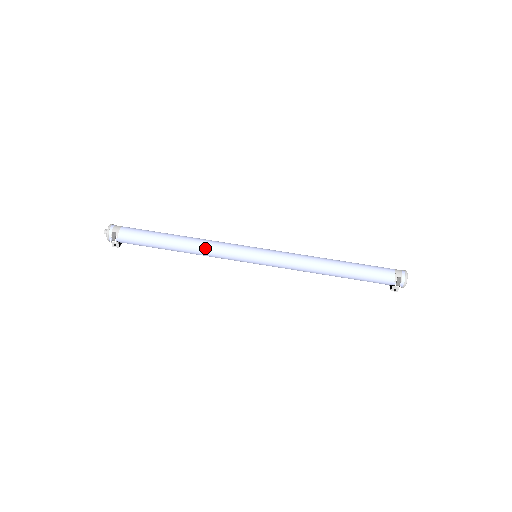
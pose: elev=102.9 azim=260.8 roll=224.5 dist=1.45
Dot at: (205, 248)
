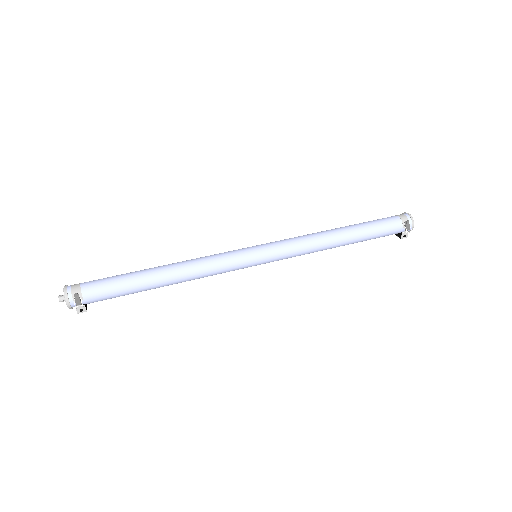
Dot at: (198, 269)
